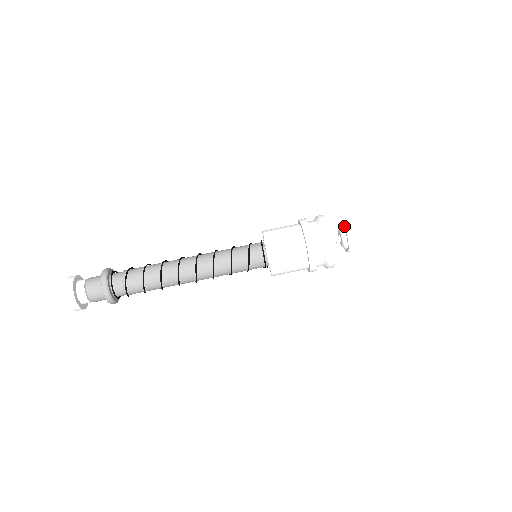
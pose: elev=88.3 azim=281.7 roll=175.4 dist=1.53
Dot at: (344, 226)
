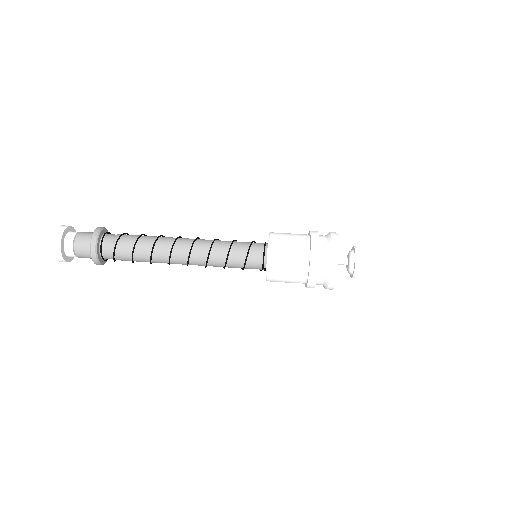
Dot at: (355, 248)
